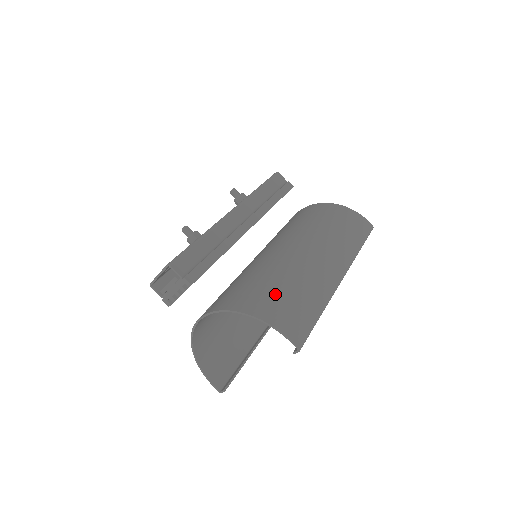
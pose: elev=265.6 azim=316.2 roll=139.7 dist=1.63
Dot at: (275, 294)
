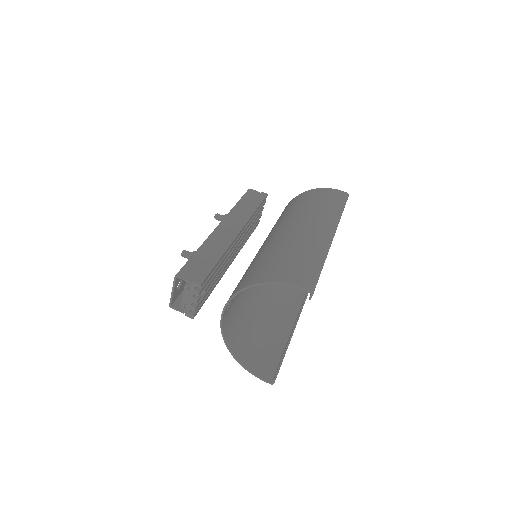
Dot at: (275, 263)
